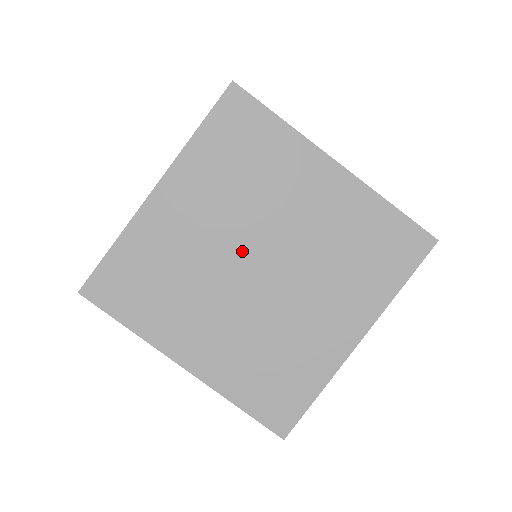
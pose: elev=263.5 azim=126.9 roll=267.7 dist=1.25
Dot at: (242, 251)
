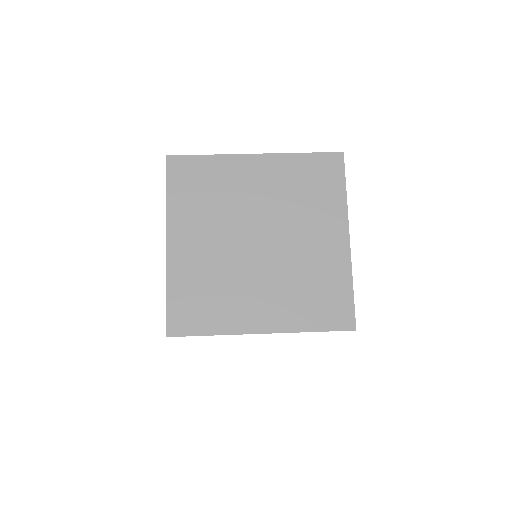
Dot at: occluded
